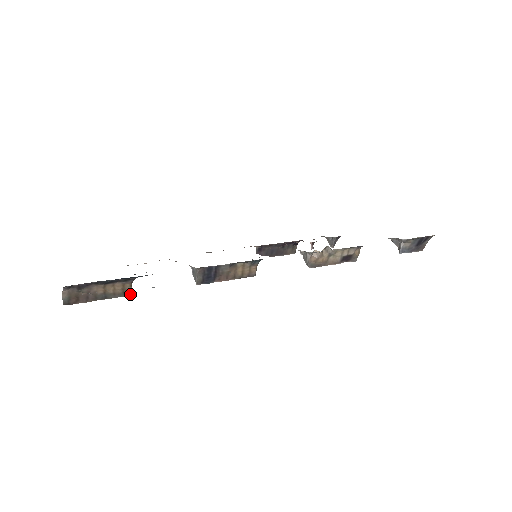
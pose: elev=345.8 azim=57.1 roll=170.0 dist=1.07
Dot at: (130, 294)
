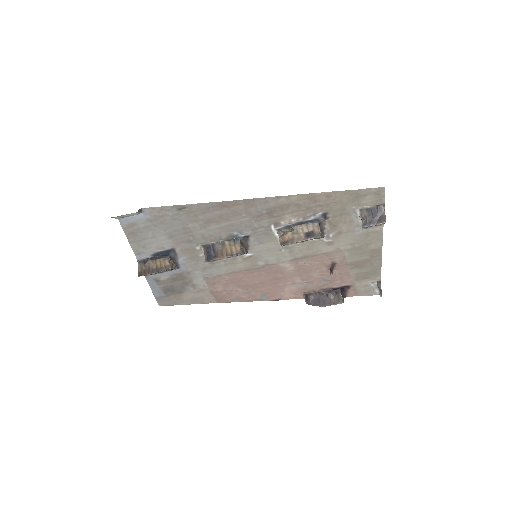
Dot at: (169, 269)
